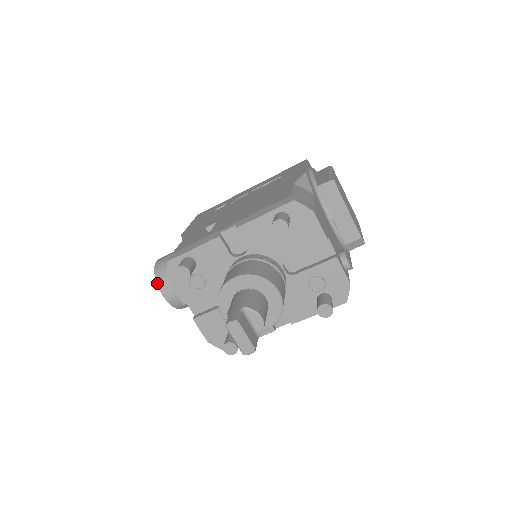
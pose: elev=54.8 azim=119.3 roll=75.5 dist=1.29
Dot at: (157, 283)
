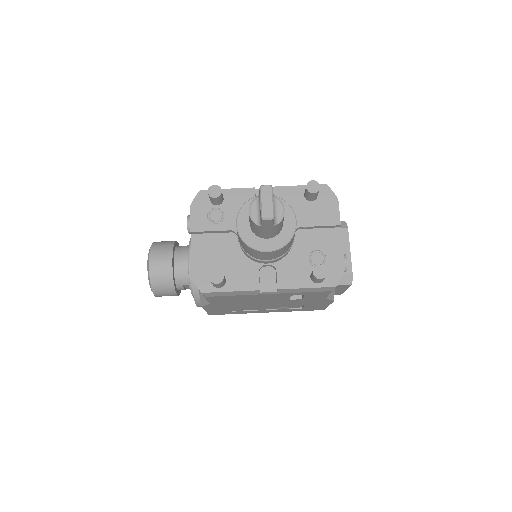
Dot at: (151, 250)
